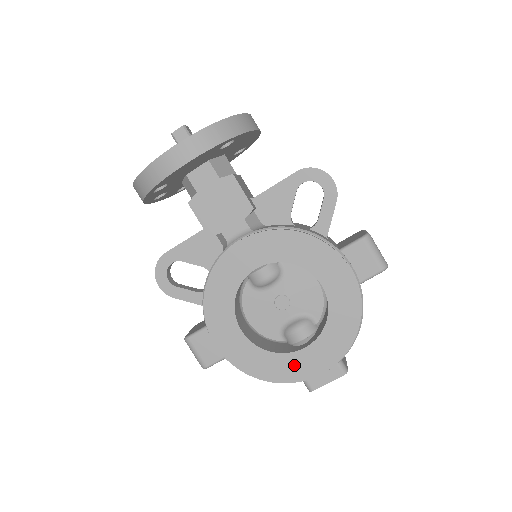
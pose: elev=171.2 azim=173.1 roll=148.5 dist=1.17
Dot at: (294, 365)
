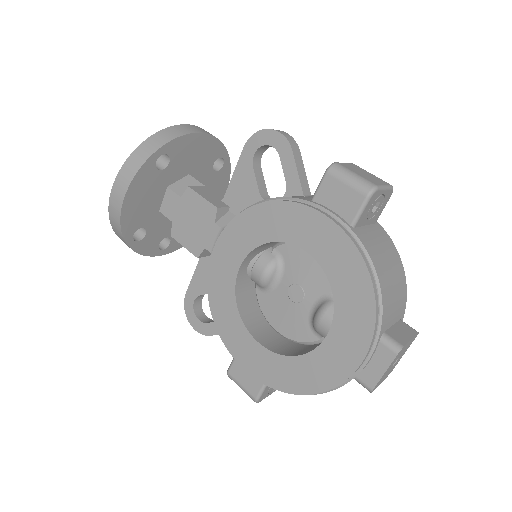
Dot at: (326, 363)
